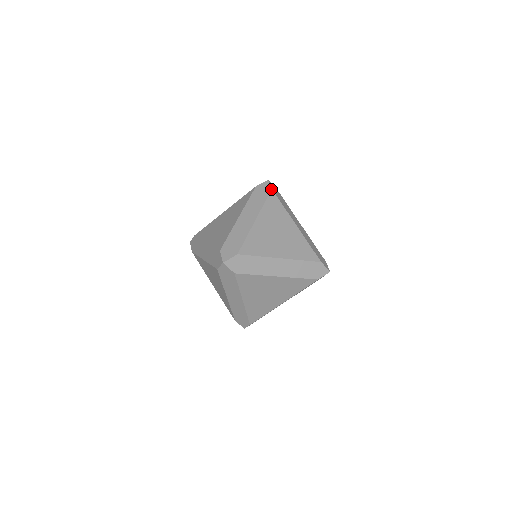
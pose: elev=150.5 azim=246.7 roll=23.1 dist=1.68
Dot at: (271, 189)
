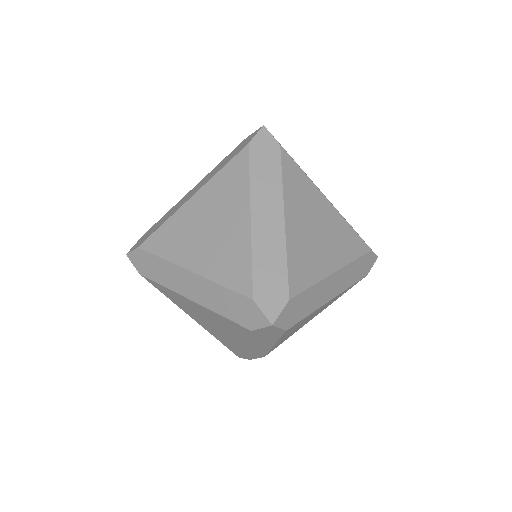
Dot at: occluded
